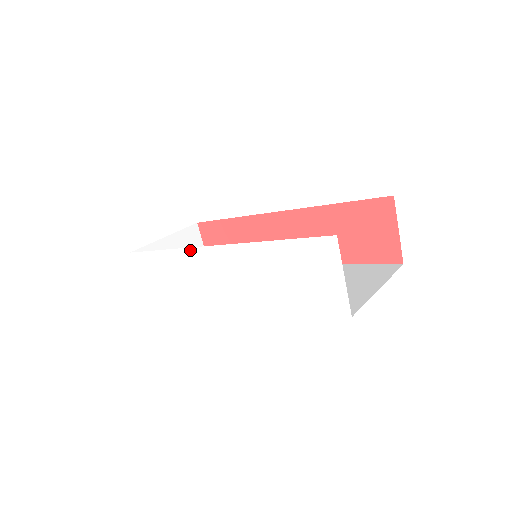
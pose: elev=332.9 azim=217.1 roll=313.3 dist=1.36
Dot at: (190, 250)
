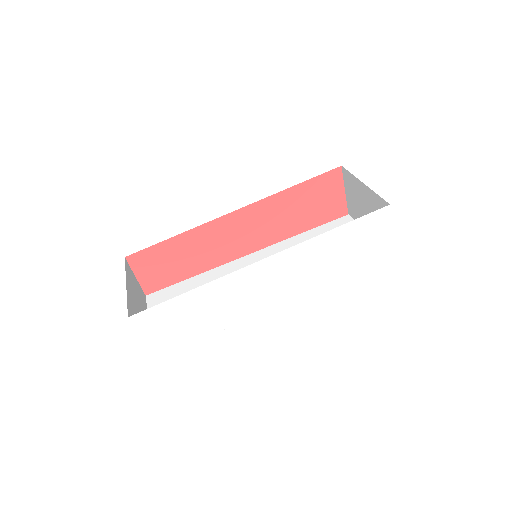
Dot at: (231, 275)
